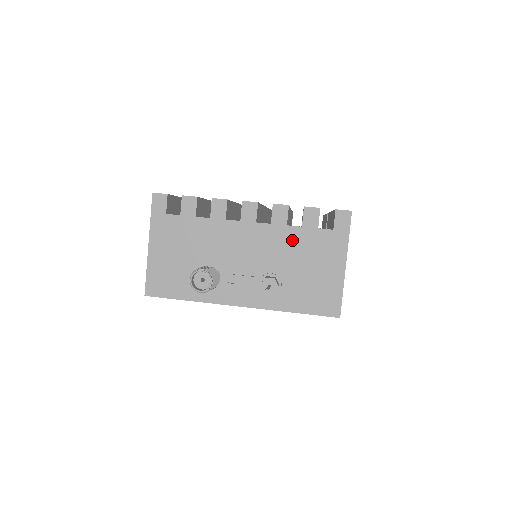
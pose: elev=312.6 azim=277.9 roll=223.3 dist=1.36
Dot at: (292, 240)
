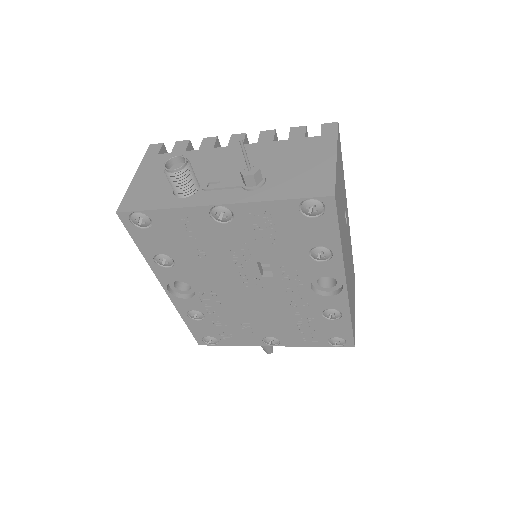
Dot at: (278, 149)
